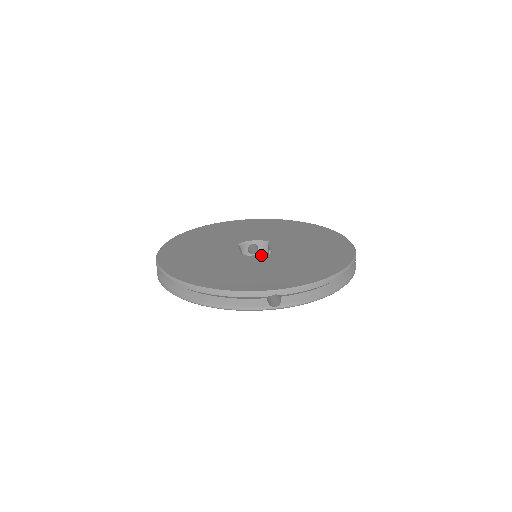
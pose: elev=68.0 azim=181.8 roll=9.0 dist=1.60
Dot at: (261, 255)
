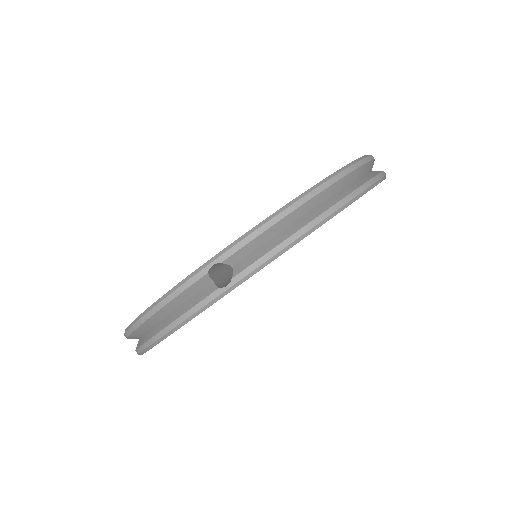
Dot at: occluded
